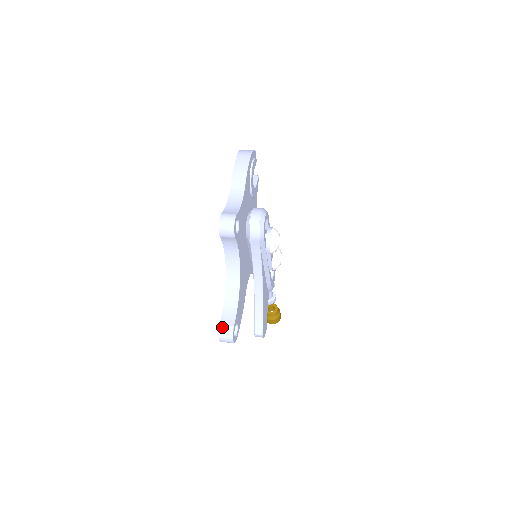
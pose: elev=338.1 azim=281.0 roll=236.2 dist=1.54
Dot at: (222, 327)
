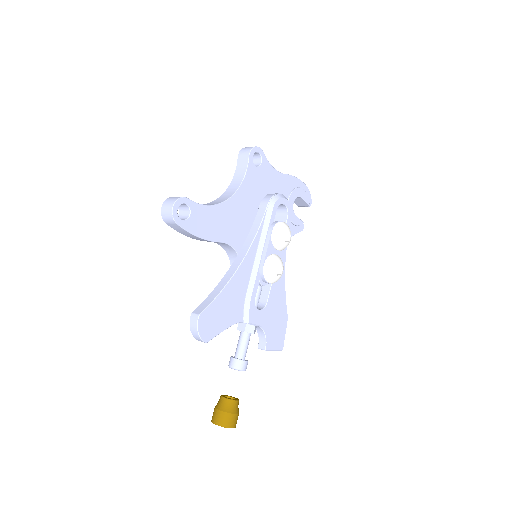
Dot at: occluded
